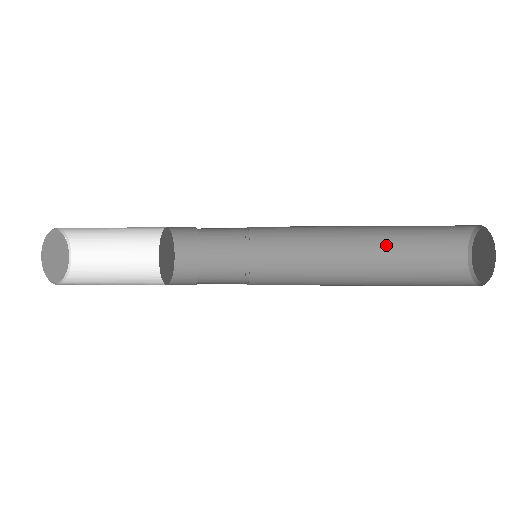
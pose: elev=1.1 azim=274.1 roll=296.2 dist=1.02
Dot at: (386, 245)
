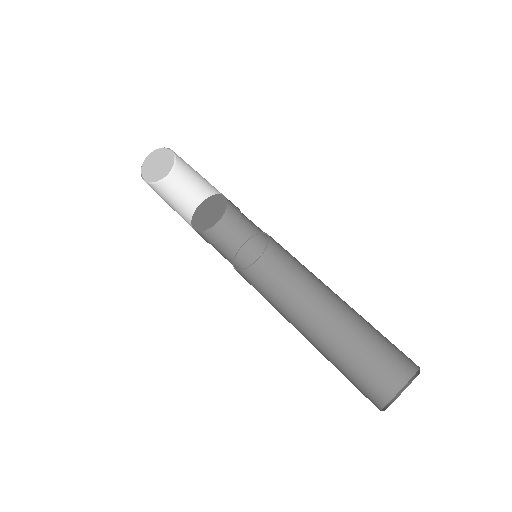
Dot at: occluded
